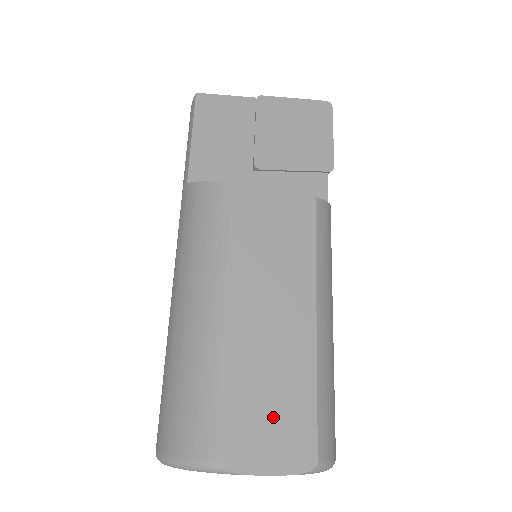
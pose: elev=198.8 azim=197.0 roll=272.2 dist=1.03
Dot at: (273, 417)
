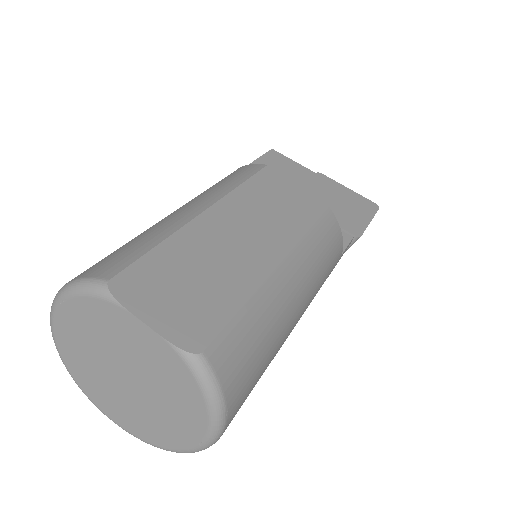
Dot at: (185, 289)
